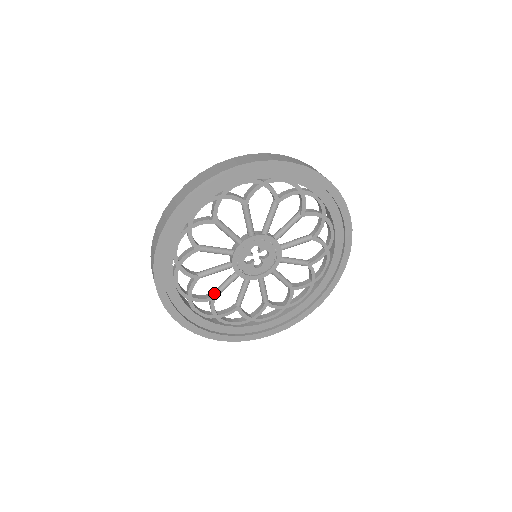
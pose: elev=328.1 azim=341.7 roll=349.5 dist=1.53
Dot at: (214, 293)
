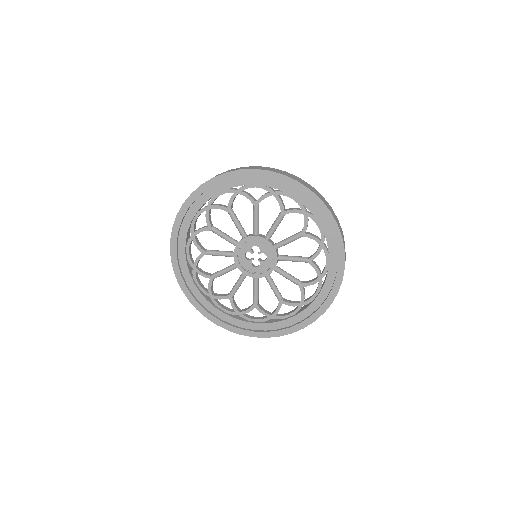
Dot at: (214, 273)
